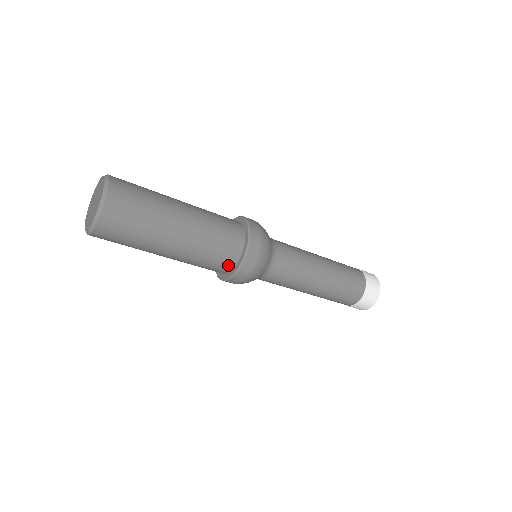
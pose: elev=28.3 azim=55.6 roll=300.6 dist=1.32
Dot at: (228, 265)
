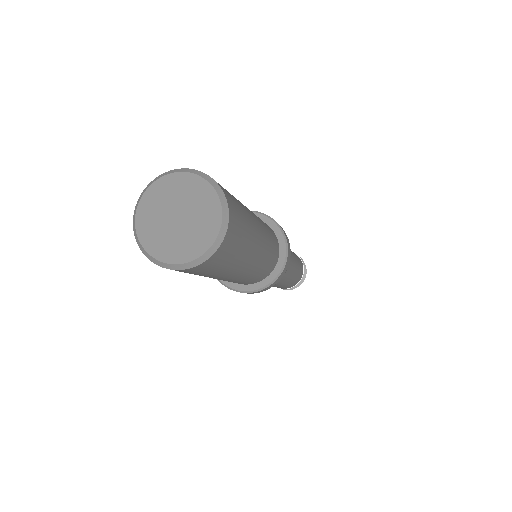
Dot at: occluded
